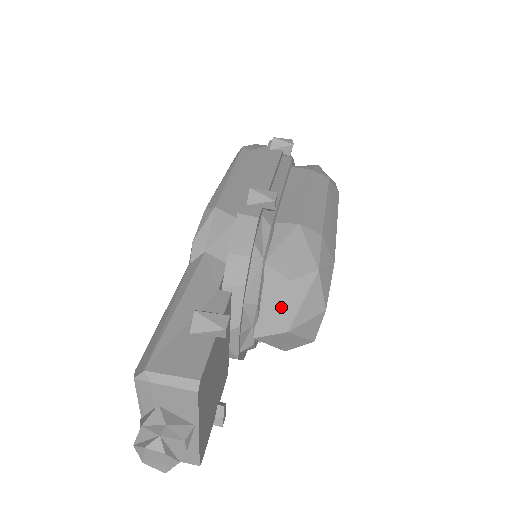
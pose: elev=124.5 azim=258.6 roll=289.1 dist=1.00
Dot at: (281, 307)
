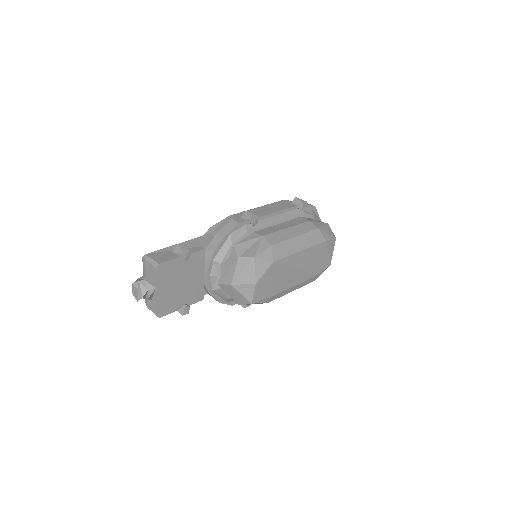
Dot at: (232, 270)
